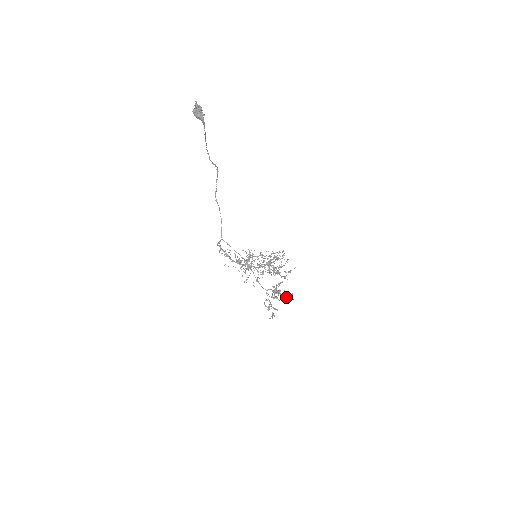
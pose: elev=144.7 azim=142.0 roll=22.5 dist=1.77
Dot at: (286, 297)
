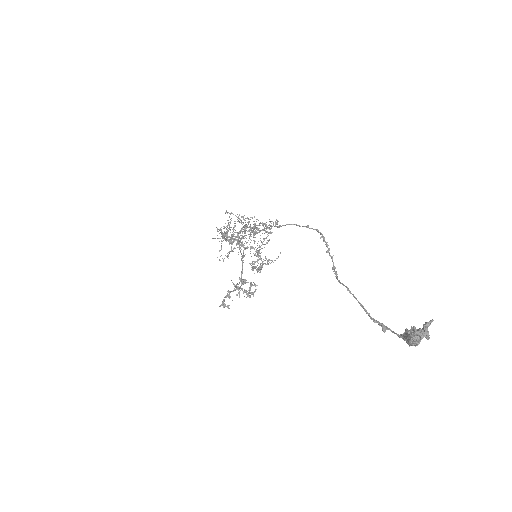
Dot at: (248, 293)
